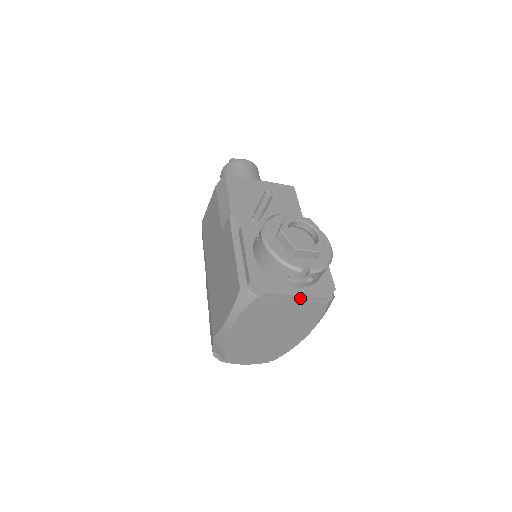
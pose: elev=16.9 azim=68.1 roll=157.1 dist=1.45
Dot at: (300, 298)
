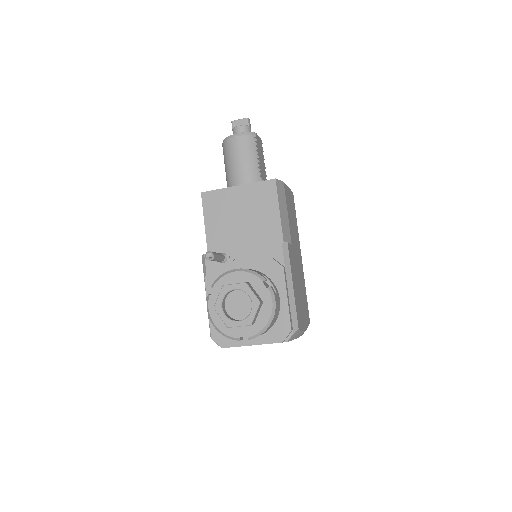
Dot at: (257, 344)
